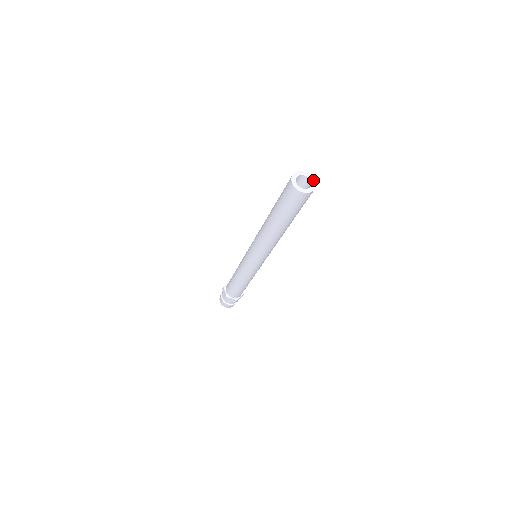
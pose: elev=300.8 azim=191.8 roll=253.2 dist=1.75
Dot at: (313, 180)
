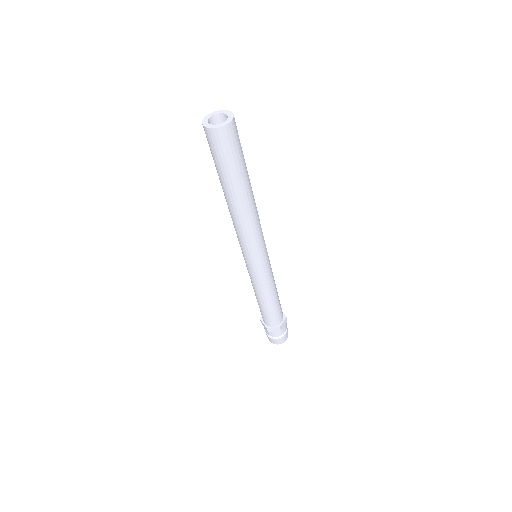
Dot at: (229, 113)
